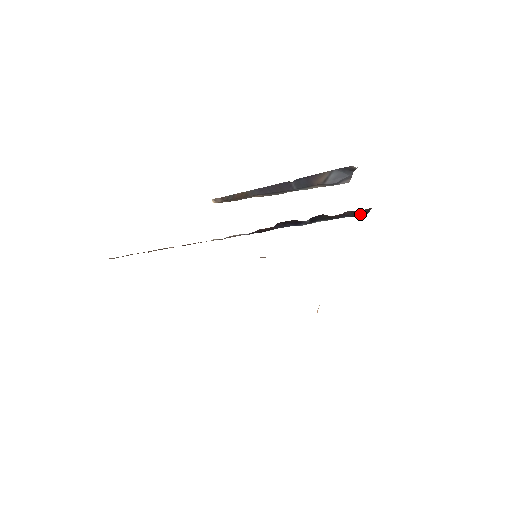
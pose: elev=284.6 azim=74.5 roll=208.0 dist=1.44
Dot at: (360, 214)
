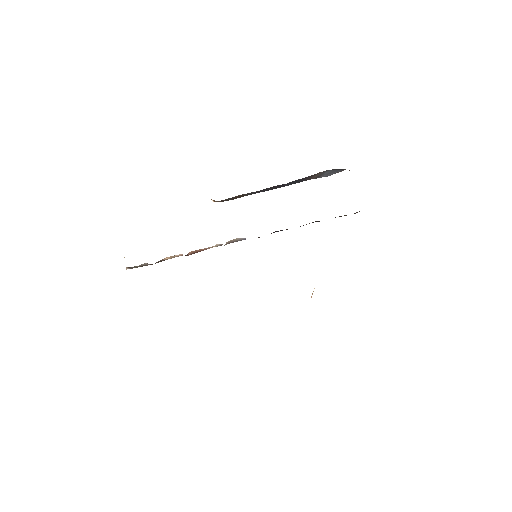
Dot at: occluded
